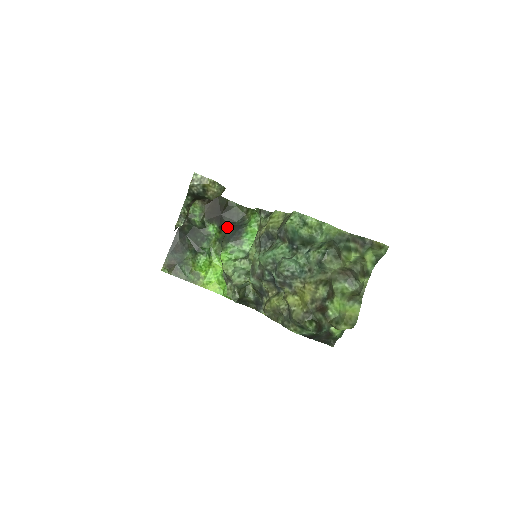
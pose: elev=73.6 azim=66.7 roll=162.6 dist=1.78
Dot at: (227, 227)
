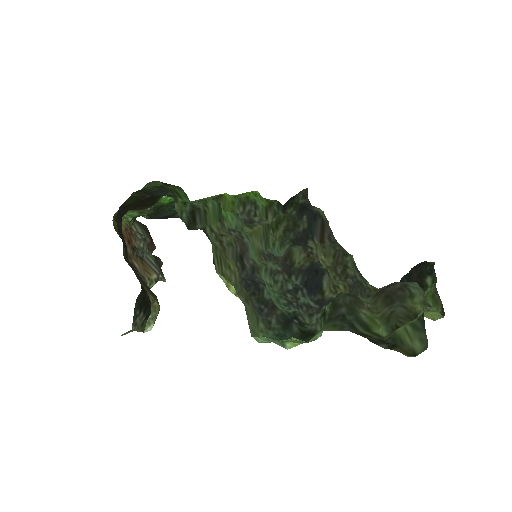
Dot at: occluded
